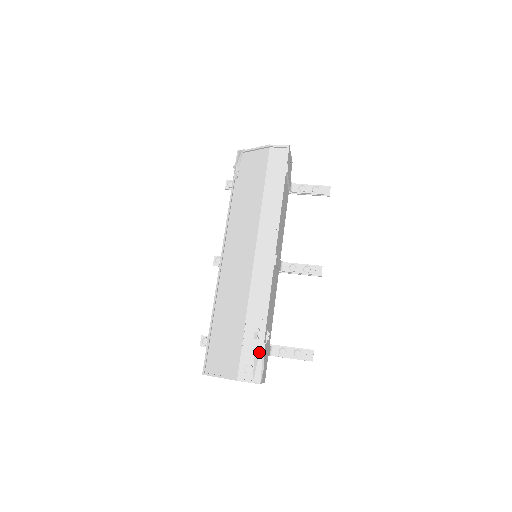
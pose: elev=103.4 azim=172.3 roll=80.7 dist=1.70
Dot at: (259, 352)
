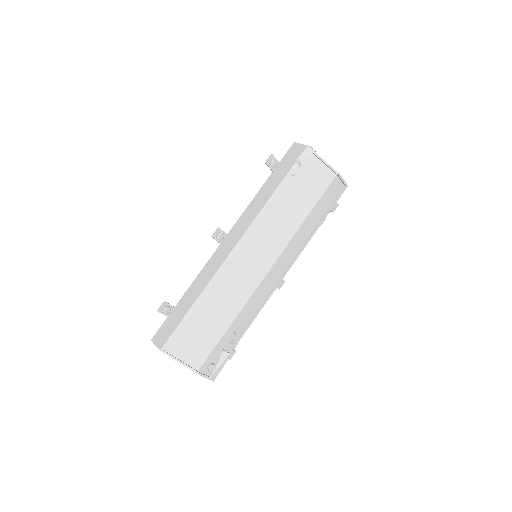
Dot at: (227, 356)
